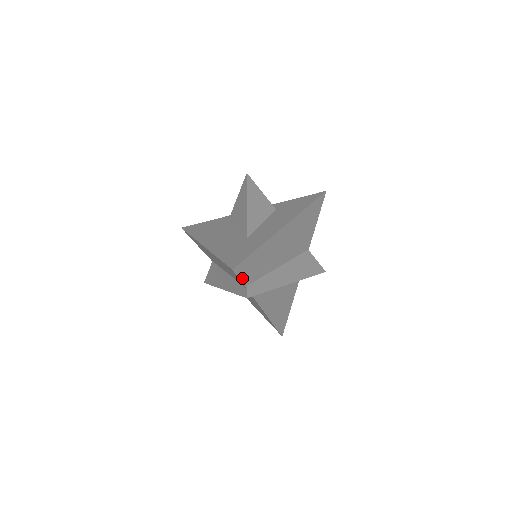
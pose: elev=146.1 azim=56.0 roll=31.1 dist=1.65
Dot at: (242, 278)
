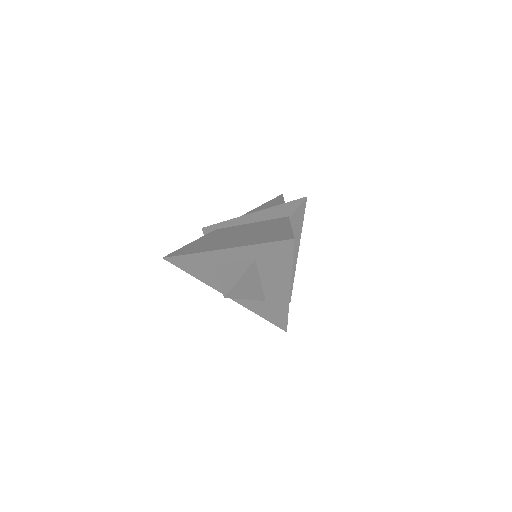
Dot at: occluded
